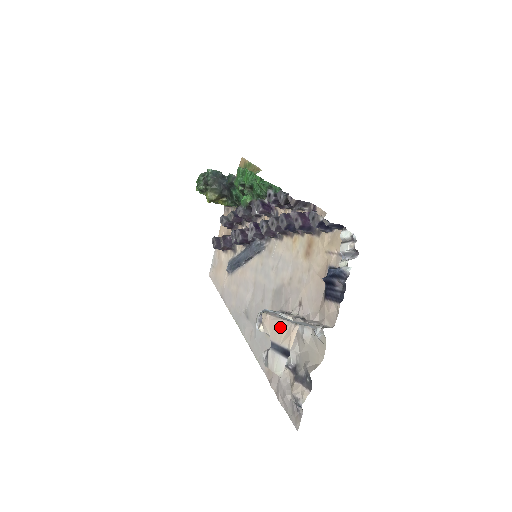
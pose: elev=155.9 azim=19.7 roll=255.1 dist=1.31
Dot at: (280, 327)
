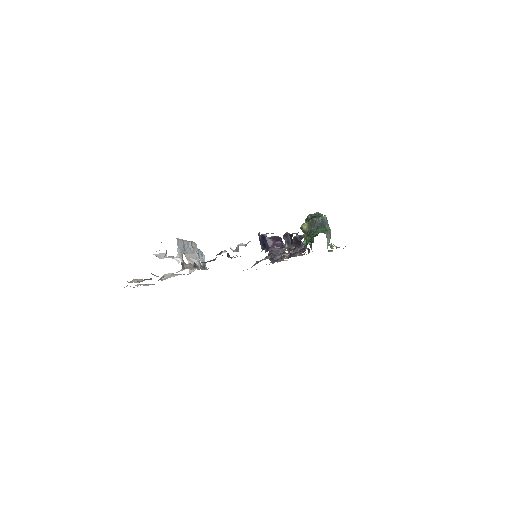
Dot at: occluded
